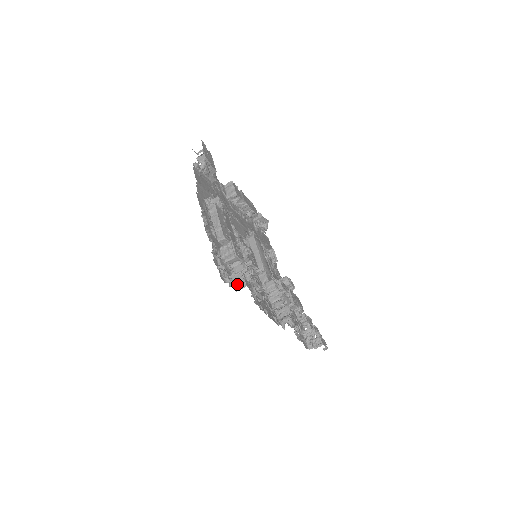
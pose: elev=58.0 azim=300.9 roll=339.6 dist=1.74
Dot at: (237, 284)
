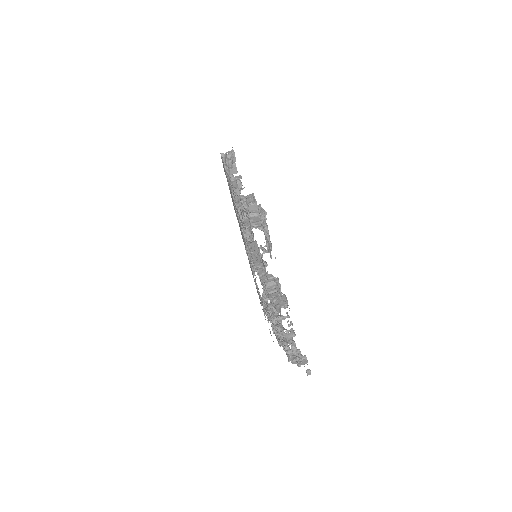
Dot at: (253, 221)
